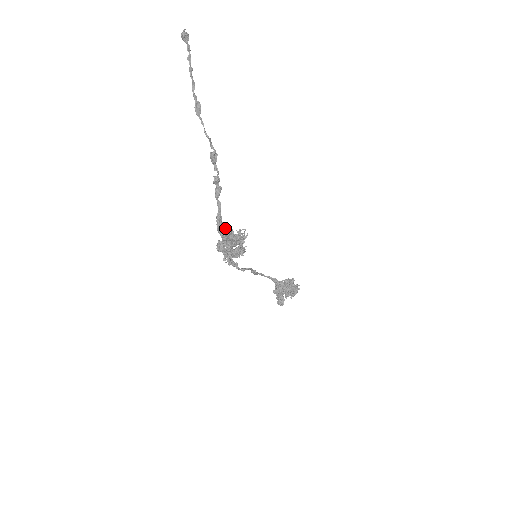
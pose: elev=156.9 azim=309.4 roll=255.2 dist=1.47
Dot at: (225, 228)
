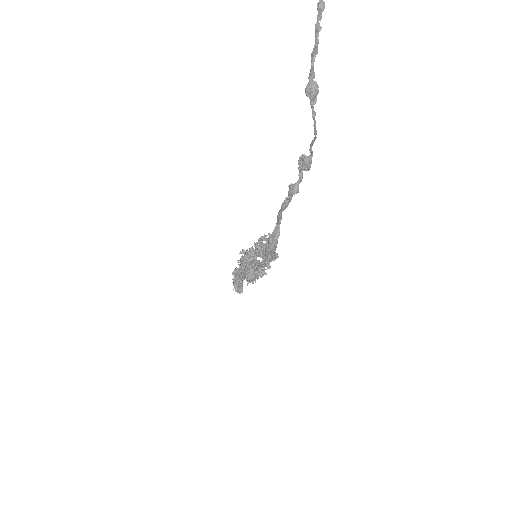
Dot at: occluded
